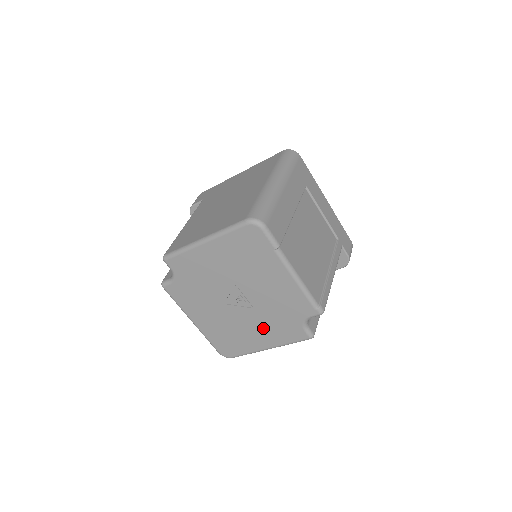
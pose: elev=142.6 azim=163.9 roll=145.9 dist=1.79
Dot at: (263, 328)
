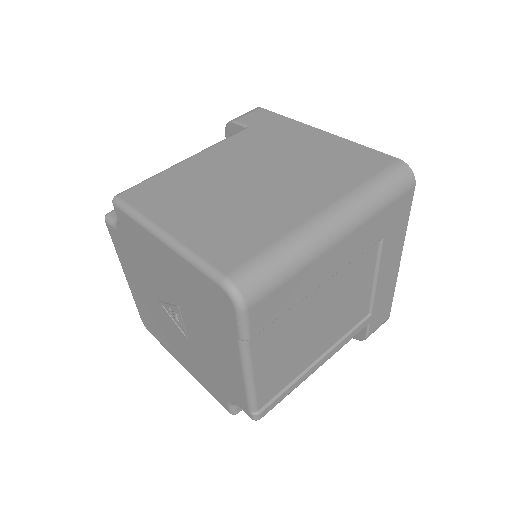
Dot at: (189, 357)
